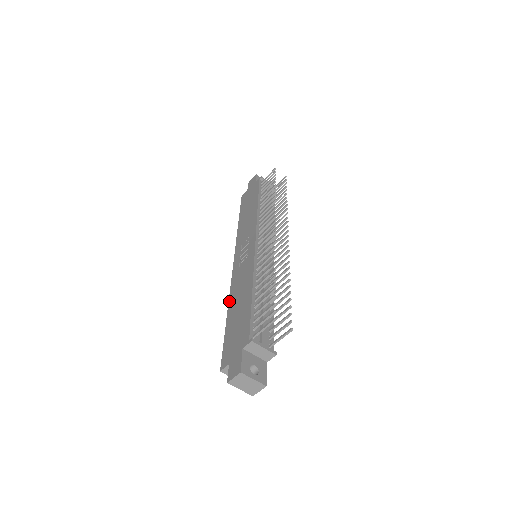
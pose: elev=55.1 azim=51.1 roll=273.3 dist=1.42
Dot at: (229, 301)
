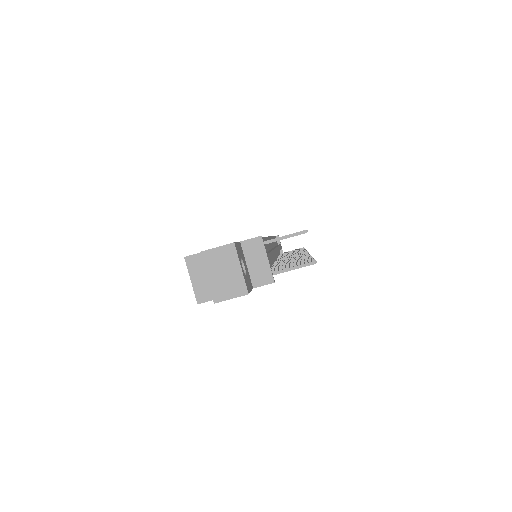
Dot at: occluded
